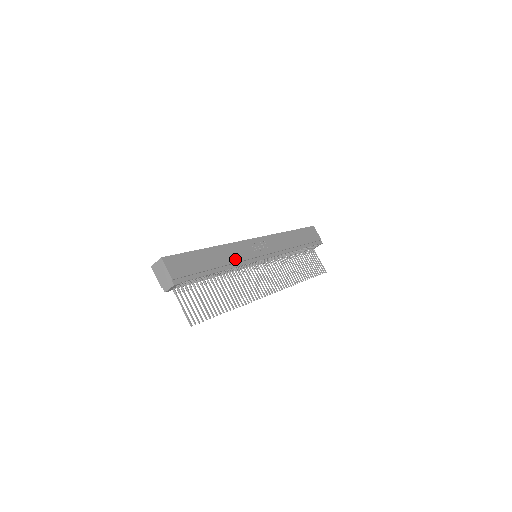
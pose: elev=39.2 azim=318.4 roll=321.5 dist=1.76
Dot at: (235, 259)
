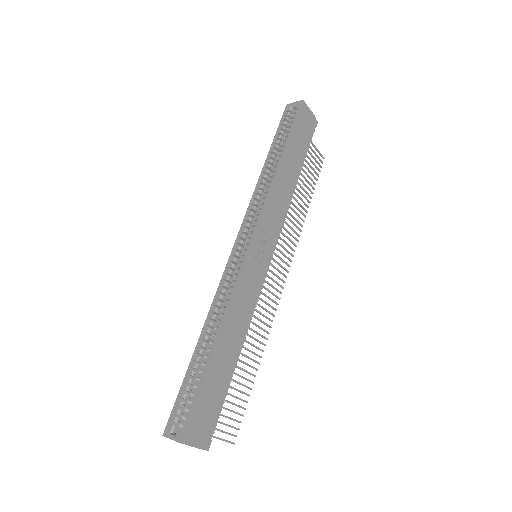
Dot at: (245, 316)
